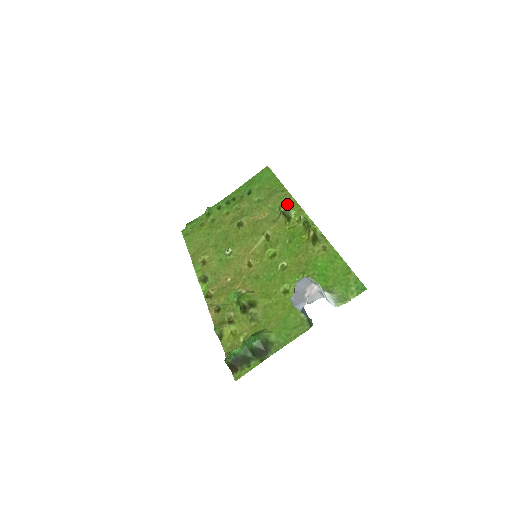
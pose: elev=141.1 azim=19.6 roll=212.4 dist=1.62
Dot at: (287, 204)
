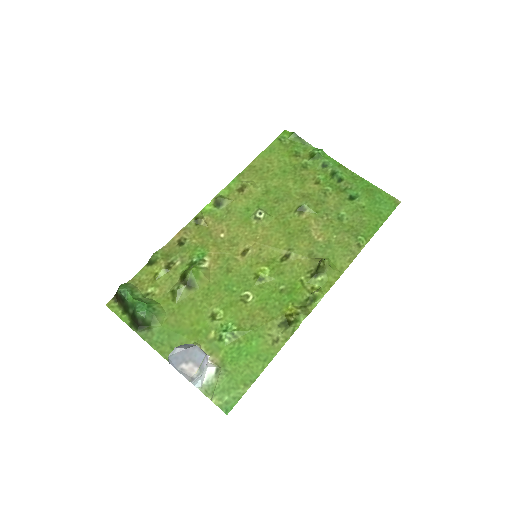
Dot at: (338, 261)
